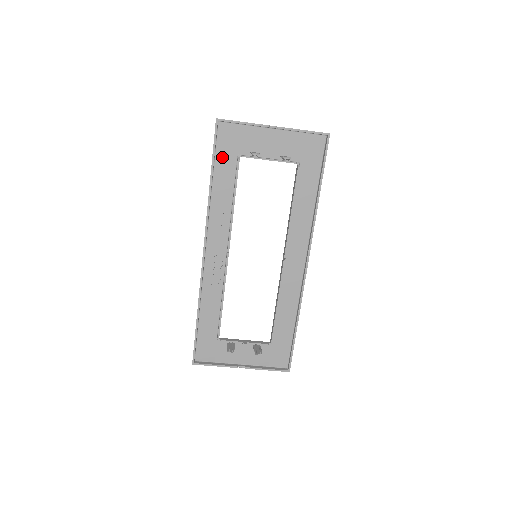
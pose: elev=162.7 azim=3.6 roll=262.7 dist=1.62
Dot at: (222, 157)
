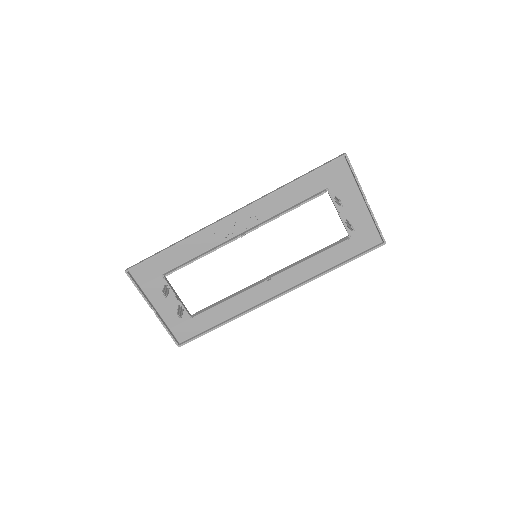
Dot at: (318, 177)
